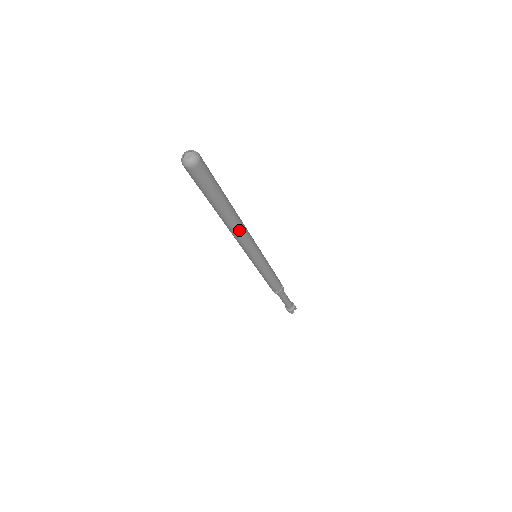
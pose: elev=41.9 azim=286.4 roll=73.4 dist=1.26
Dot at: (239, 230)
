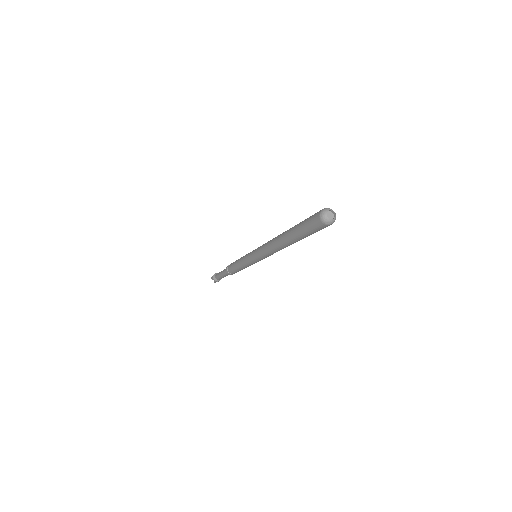
Dot at: occluded
